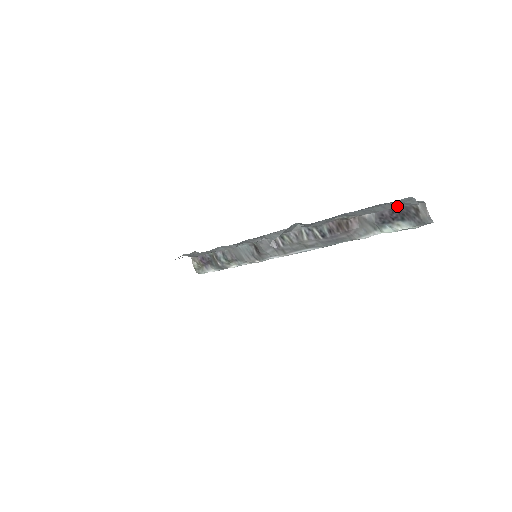
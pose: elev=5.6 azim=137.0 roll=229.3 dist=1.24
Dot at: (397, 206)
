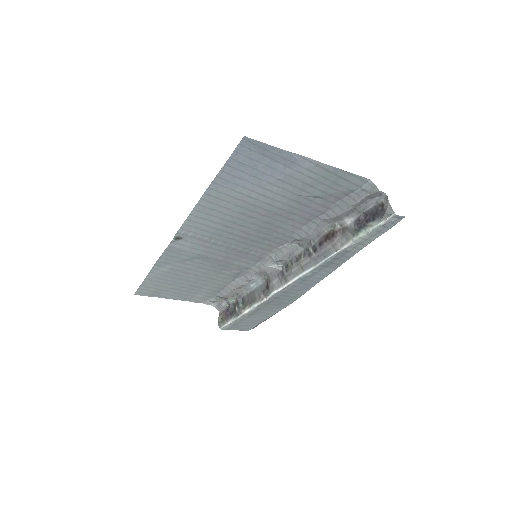
Dot at: (364, 198)
